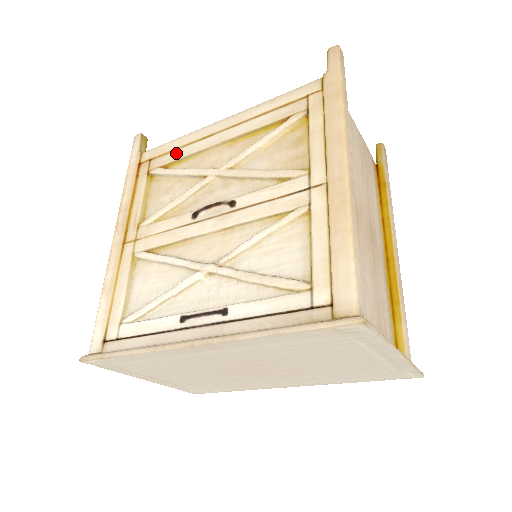
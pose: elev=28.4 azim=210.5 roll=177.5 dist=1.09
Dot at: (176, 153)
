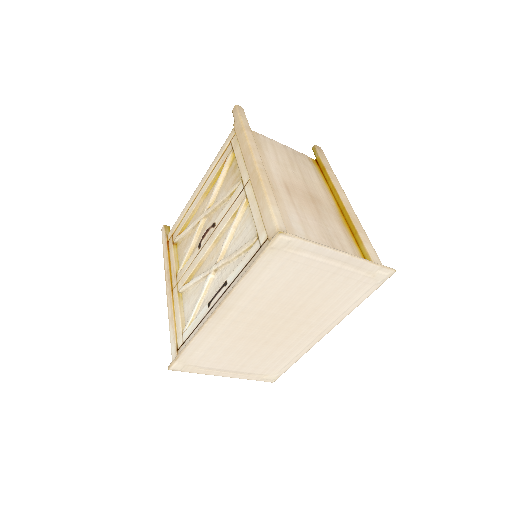
Dot at: (182, 221)
